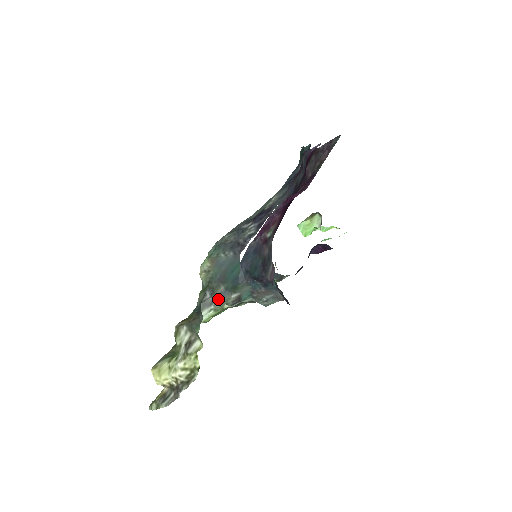
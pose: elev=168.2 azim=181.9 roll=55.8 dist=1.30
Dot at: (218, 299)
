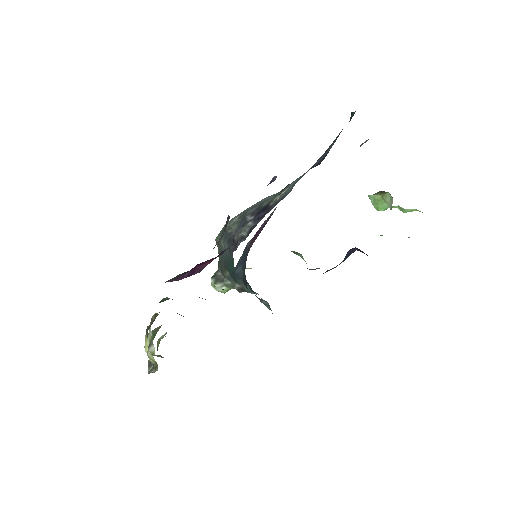
Dot at: (226, 281)
